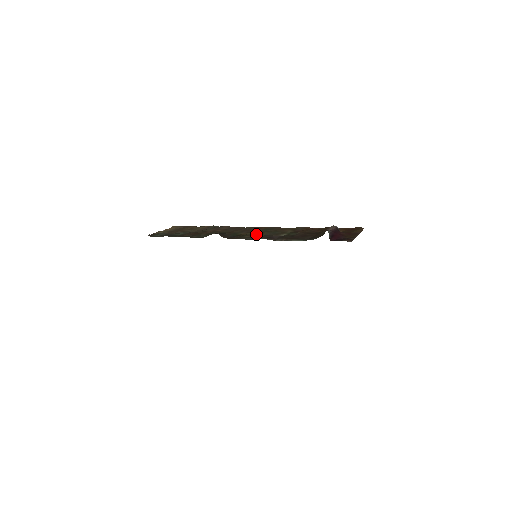
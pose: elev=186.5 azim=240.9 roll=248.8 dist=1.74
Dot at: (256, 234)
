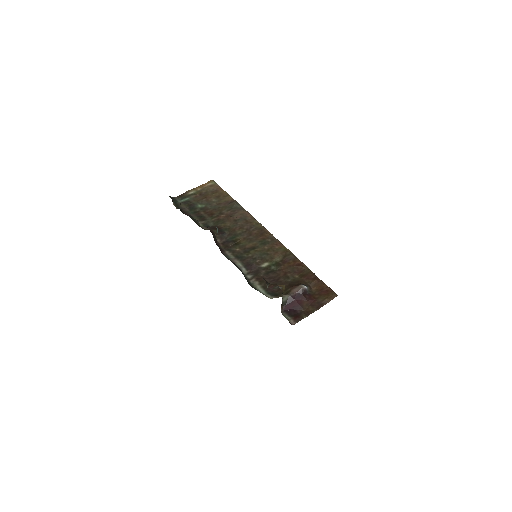
Dot at: (247, 248)
